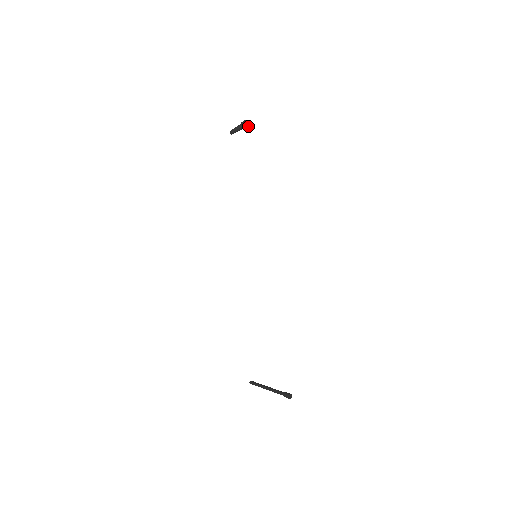
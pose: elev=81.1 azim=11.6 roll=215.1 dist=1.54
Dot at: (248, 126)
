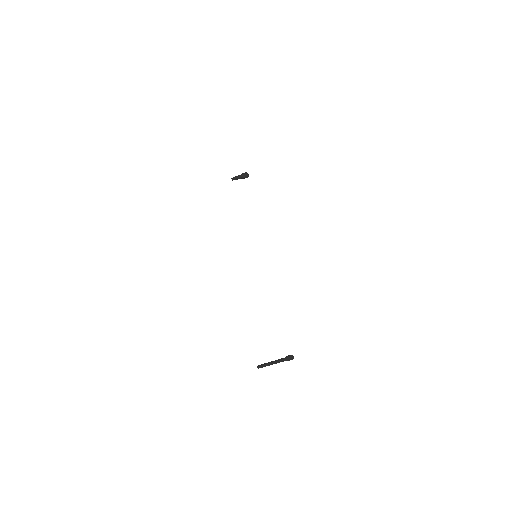
Dot at: (247, 176)
